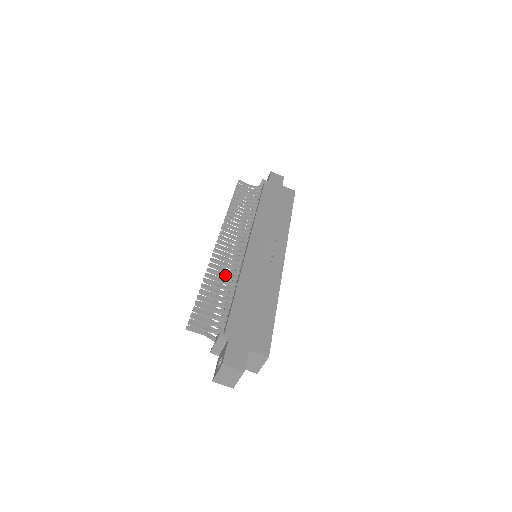
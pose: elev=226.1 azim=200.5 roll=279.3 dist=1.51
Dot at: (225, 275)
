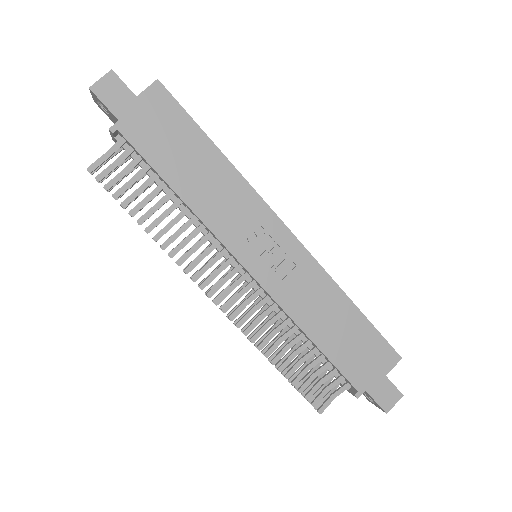
Dot at: (276, 331)
